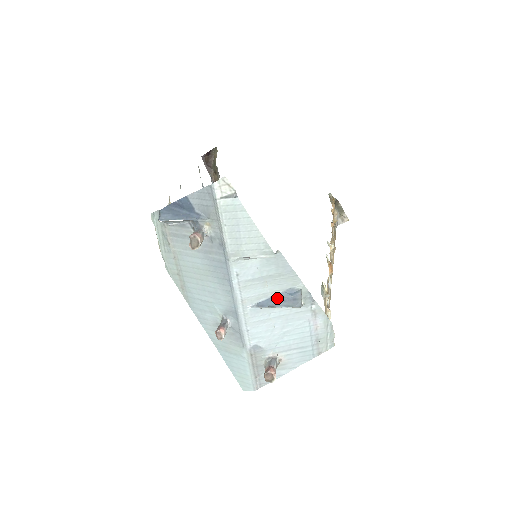
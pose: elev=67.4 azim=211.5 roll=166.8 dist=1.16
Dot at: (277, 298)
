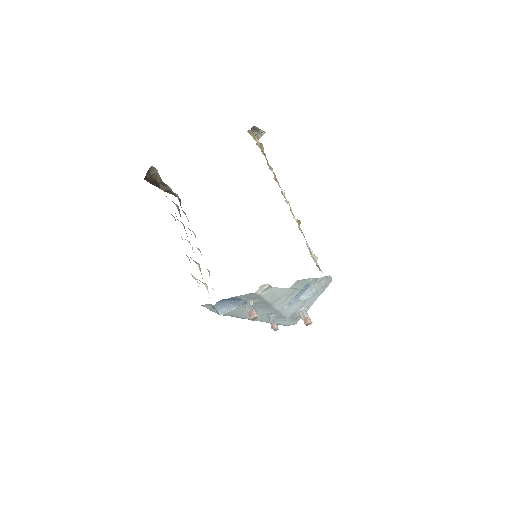
Dot at: (300, 294)
